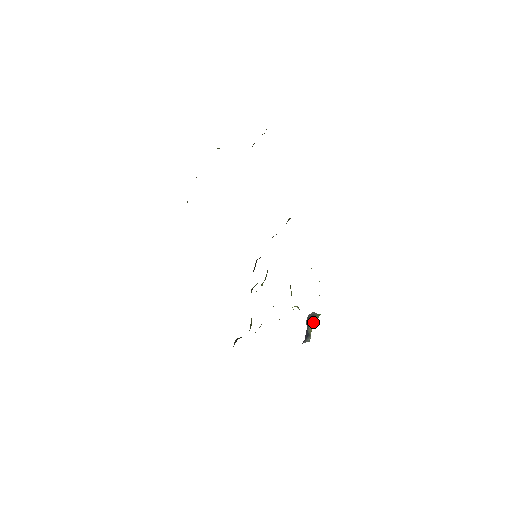
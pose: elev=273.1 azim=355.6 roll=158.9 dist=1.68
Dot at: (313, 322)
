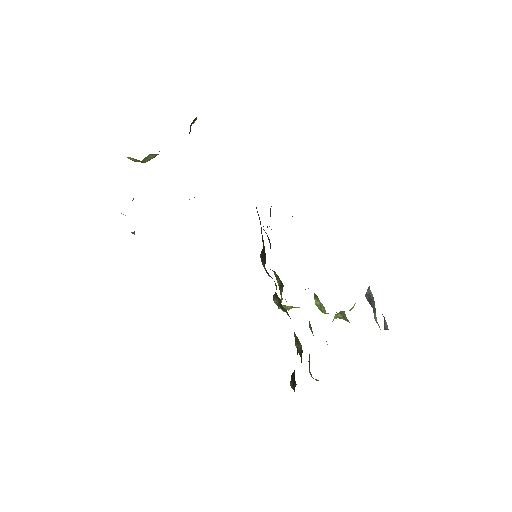
Dot at: (374, 310)
